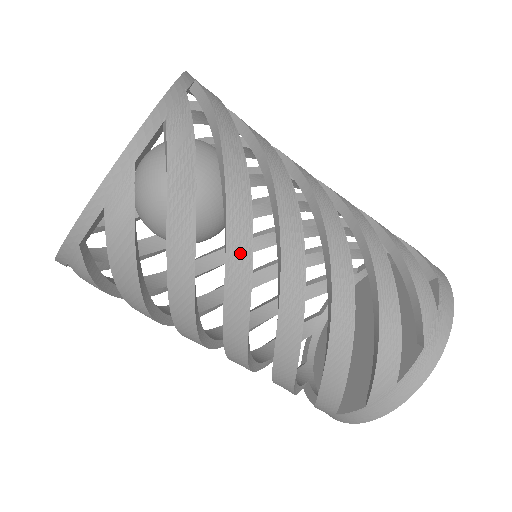
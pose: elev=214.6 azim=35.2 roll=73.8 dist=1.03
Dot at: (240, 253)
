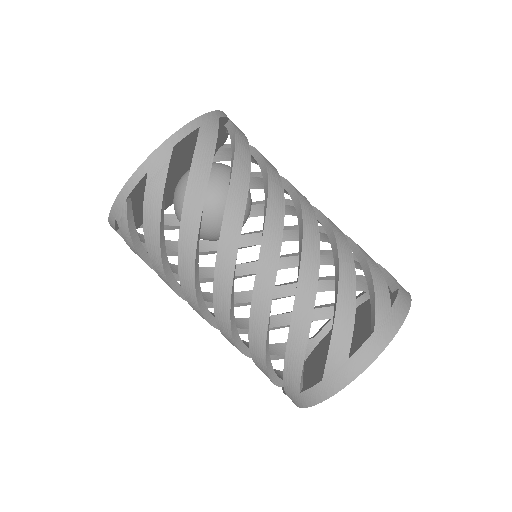
Dot at: (233, 221)
